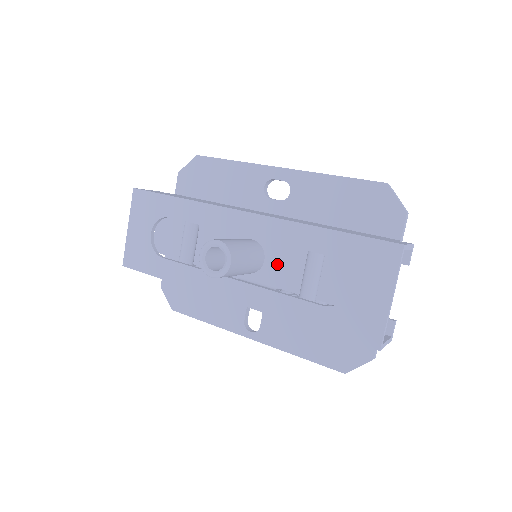
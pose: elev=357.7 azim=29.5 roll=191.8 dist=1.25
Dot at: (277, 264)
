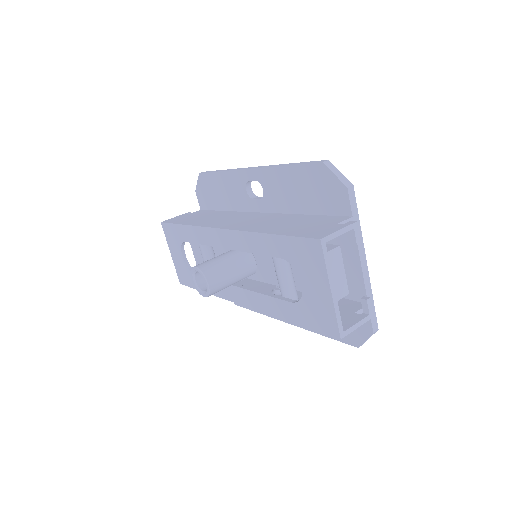
Dot at: (264, 264)
